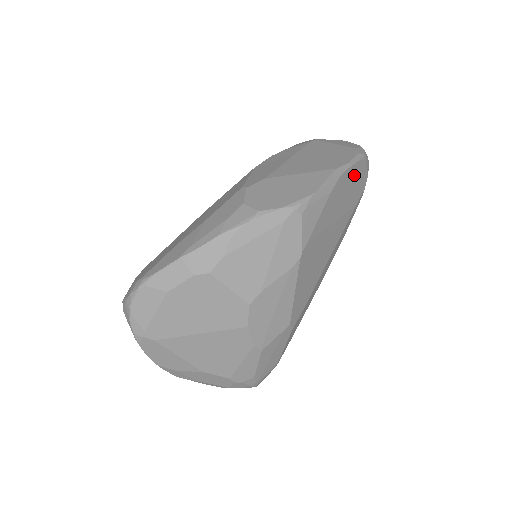
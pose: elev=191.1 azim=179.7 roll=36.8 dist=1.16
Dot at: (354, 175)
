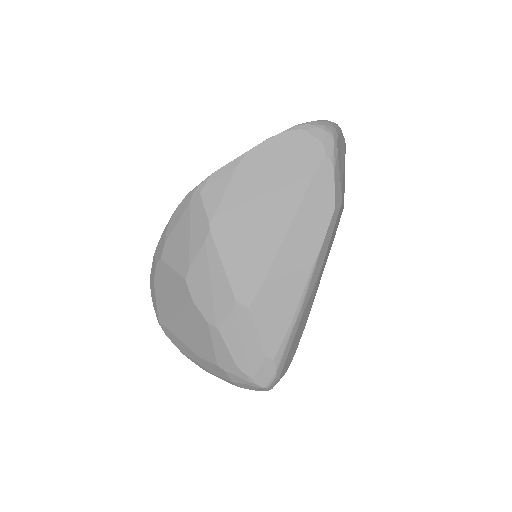
Dot at: (283, 146)
